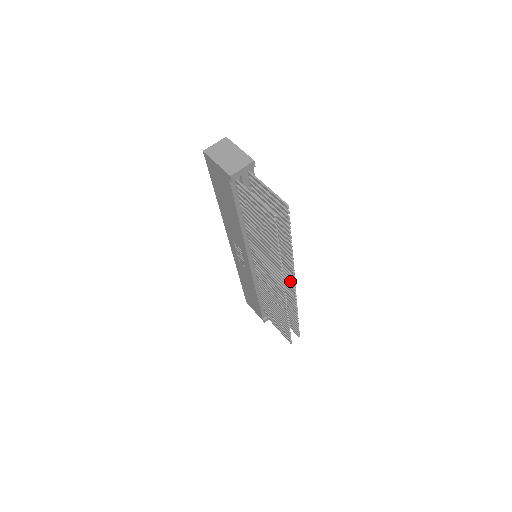
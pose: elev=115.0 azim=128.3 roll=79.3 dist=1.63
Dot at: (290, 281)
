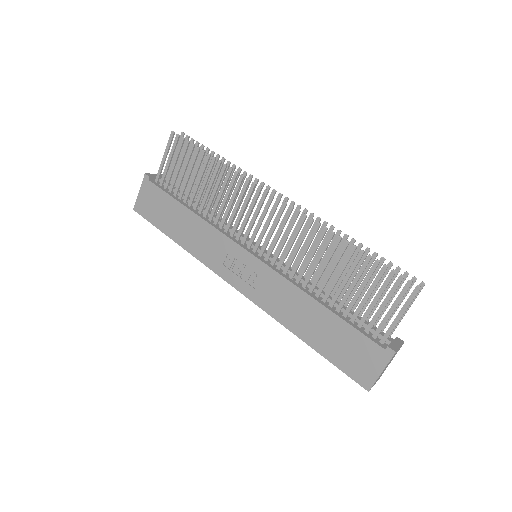
Dot at: (281, 205)
